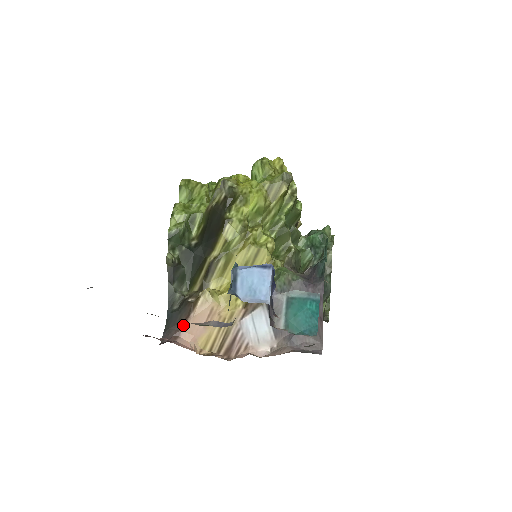
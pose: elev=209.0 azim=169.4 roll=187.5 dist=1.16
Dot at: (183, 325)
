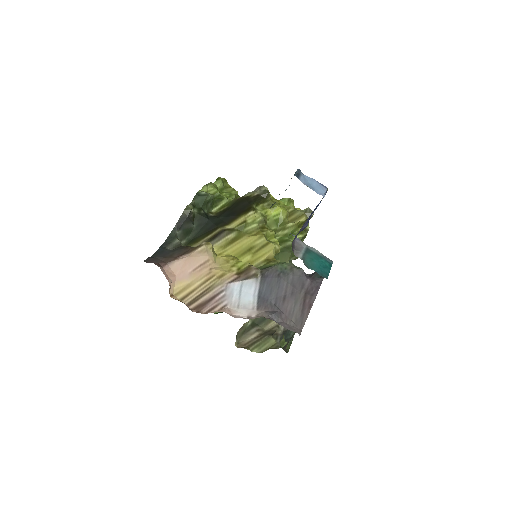
Dot at: (172, 260)
